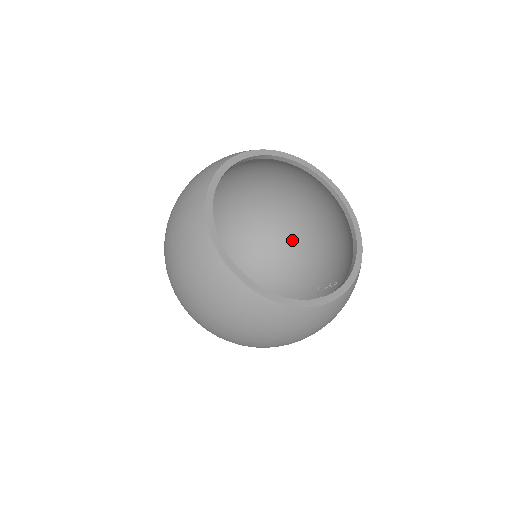
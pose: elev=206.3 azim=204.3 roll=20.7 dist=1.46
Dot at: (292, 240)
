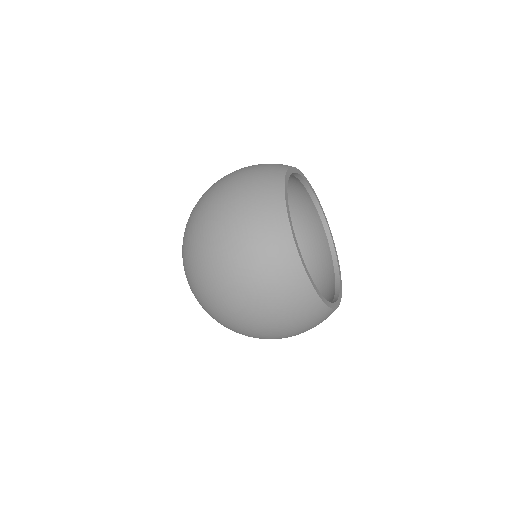
Dot at: occluded
